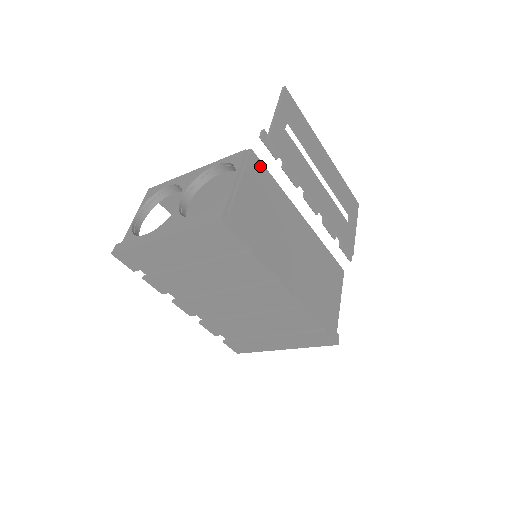
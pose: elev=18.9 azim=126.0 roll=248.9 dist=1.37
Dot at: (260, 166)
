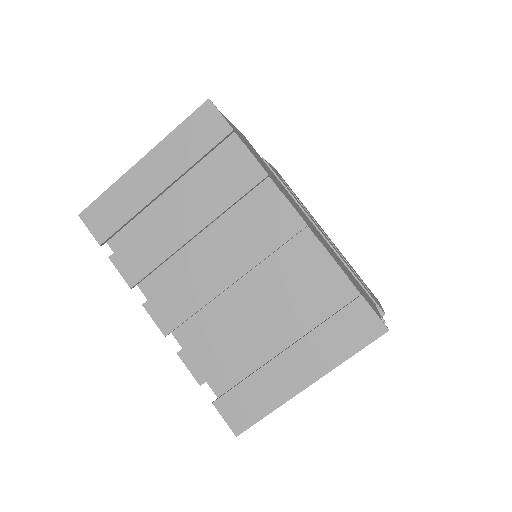
Dot at: (253, 148)
